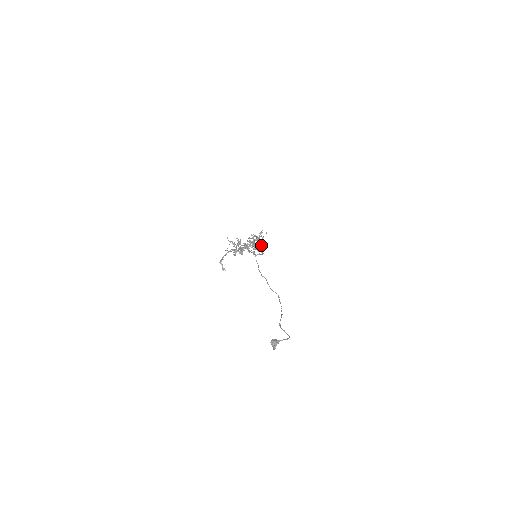
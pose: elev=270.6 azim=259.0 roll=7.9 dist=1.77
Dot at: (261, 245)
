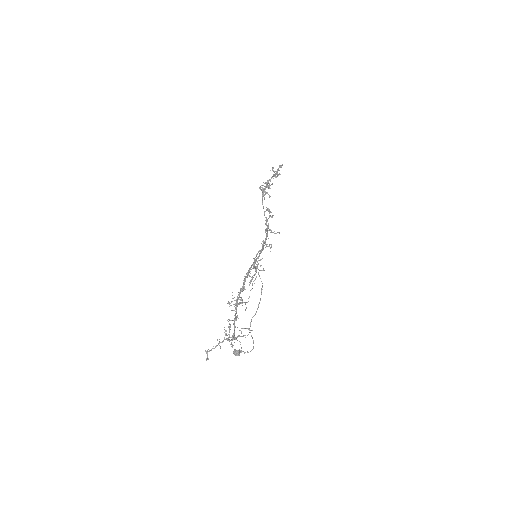
Dot at: occluded
